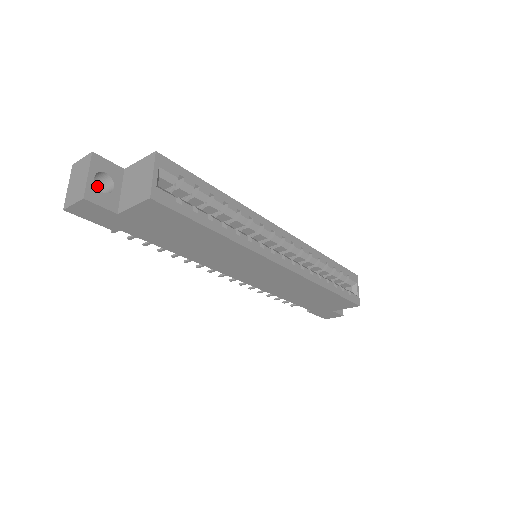
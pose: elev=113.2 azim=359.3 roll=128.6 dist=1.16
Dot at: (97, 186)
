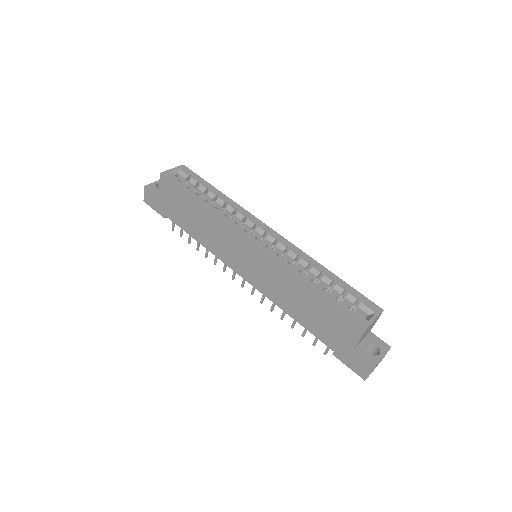
Dot at: occluded
